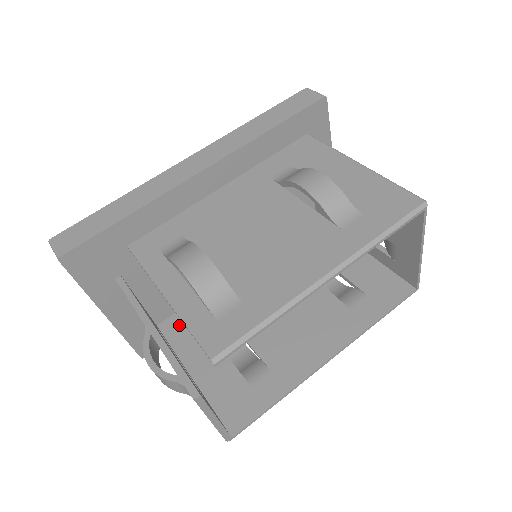
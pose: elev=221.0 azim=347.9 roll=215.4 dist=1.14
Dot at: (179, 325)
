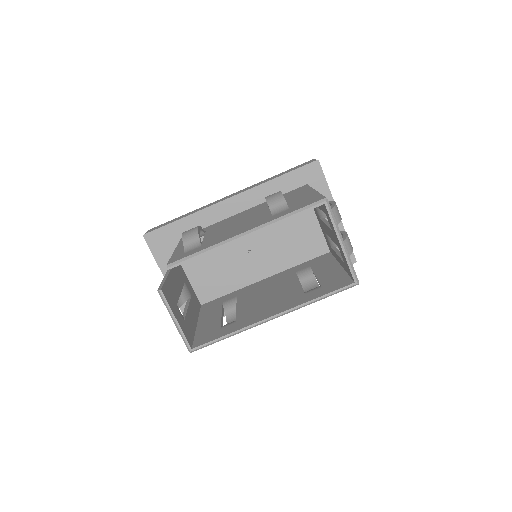
Dot at: (211, 304)
